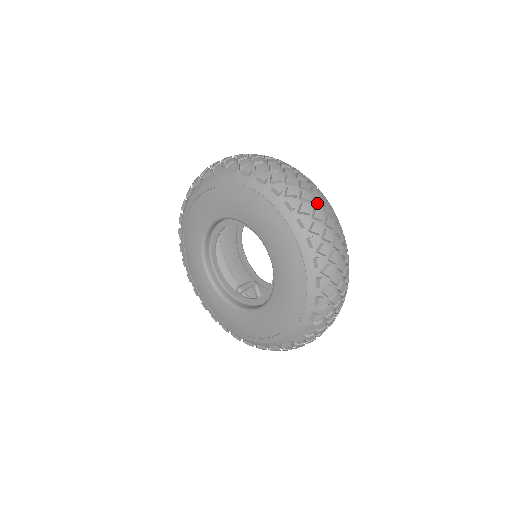
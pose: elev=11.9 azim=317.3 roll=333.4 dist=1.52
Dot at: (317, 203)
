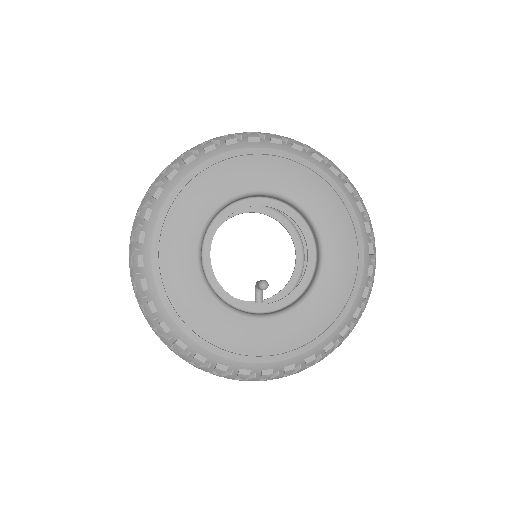
Dot at: occluded
